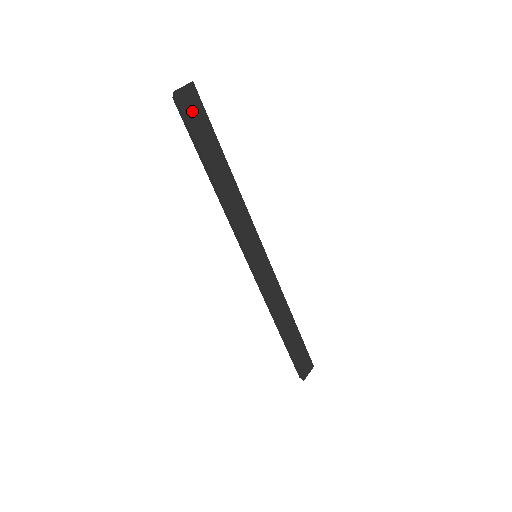
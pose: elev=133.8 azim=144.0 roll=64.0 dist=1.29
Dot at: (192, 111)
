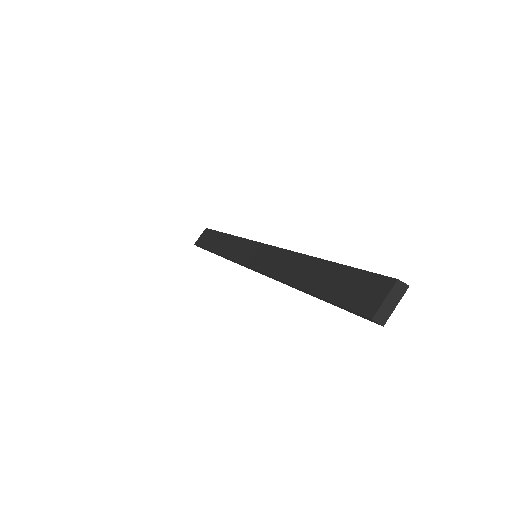
Dot at: occluded
